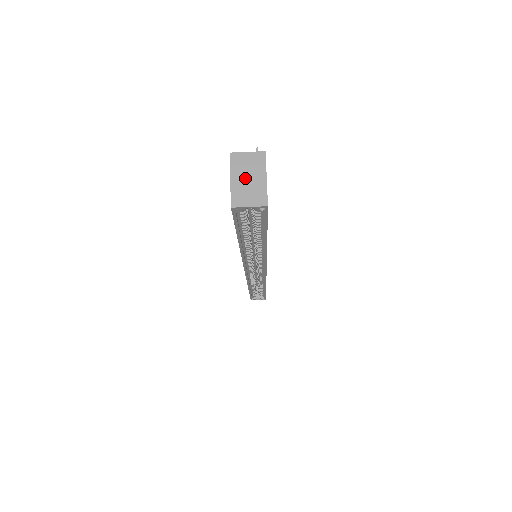
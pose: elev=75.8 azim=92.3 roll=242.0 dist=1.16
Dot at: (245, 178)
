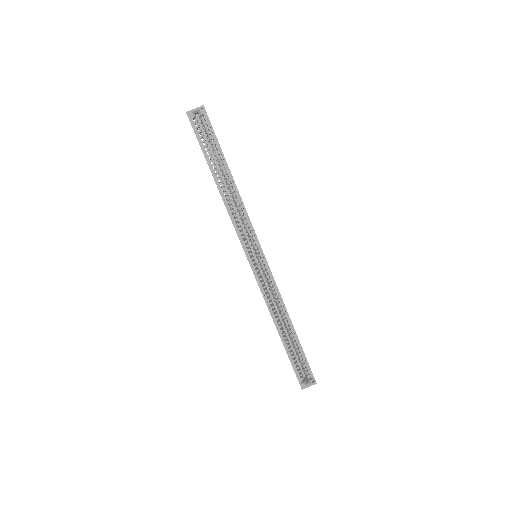
Dot at: occluded
